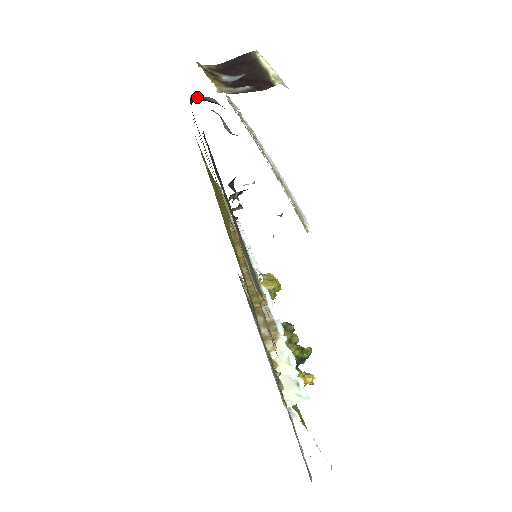
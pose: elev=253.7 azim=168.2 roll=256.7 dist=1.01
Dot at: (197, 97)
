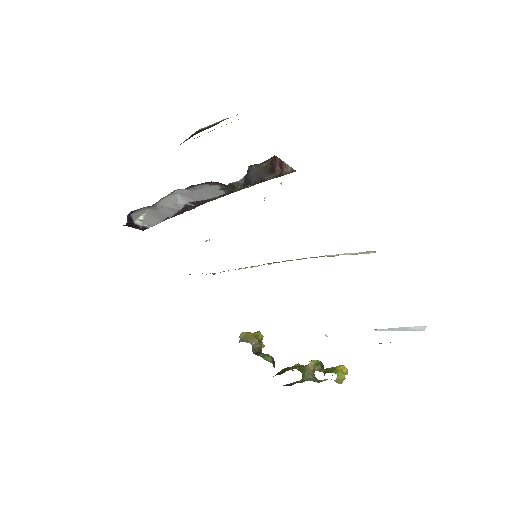
Dot at: (130, 218)
